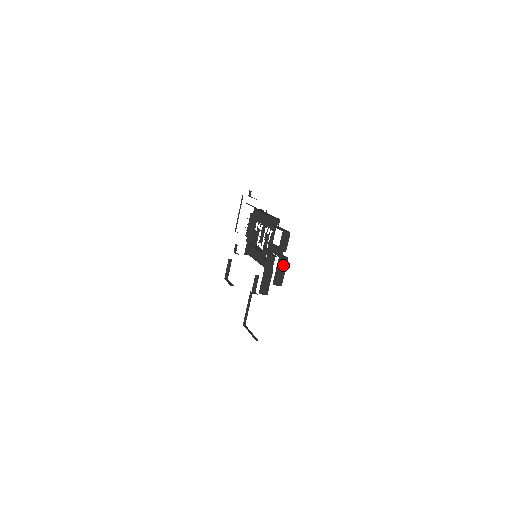
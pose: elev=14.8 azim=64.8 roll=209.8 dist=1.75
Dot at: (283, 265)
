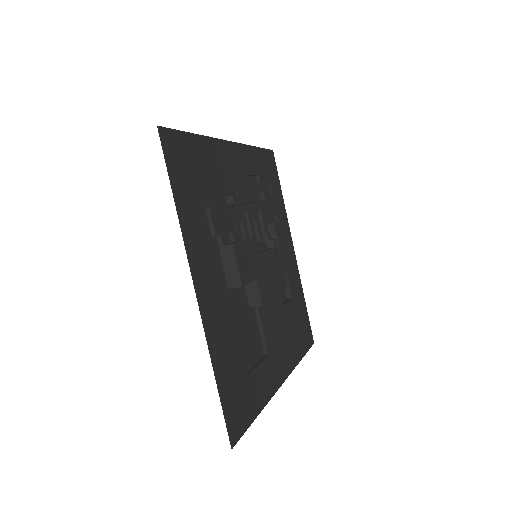
Dot at: (230, 256)
